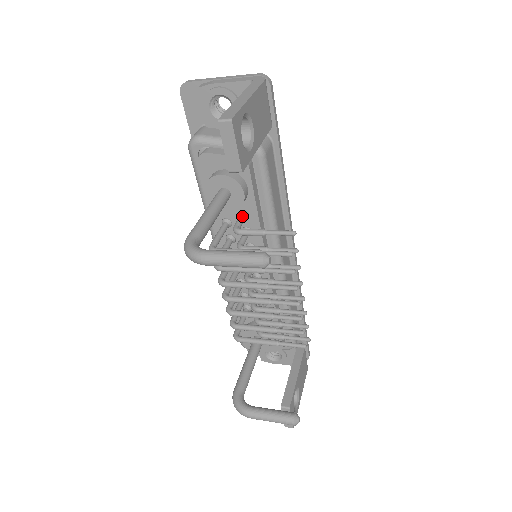
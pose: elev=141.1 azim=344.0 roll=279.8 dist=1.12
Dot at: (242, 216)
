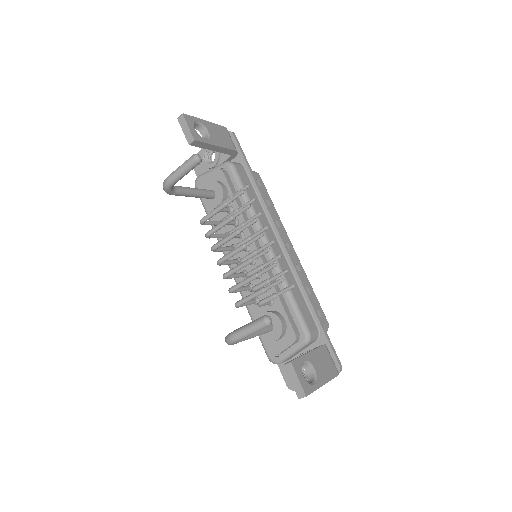
Dot at: (226, 207)
